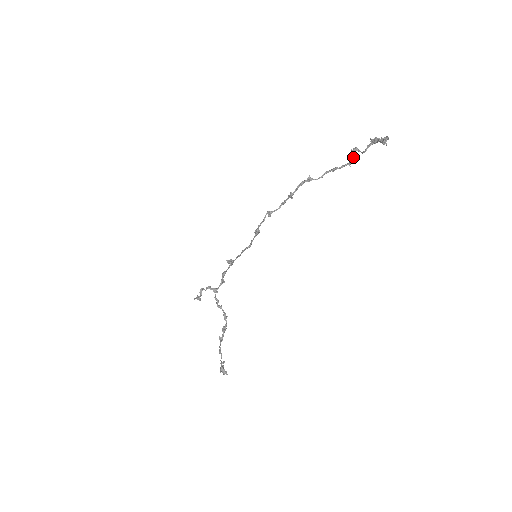
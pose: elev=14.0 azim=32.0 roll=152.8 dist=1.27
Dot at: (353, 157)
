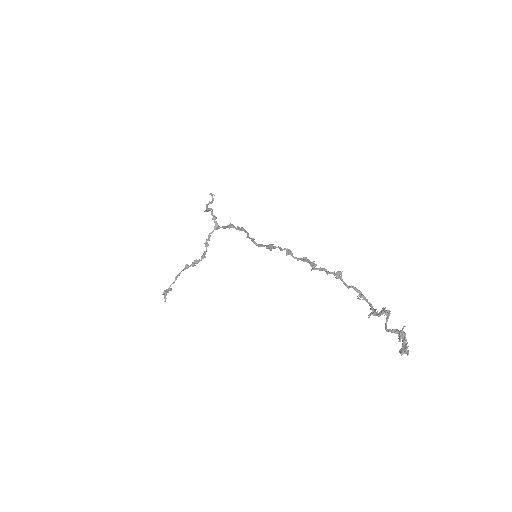
Dot at: (380, 314)
